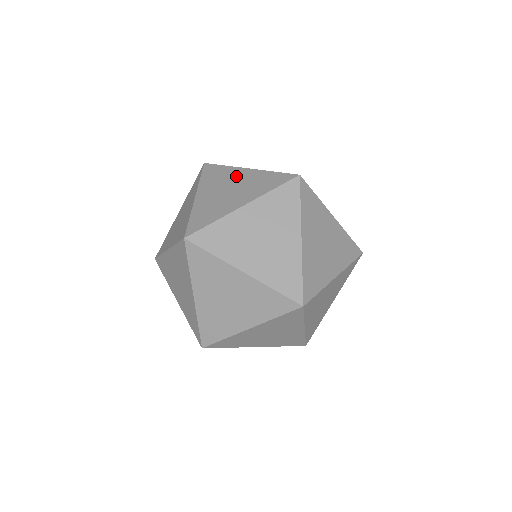
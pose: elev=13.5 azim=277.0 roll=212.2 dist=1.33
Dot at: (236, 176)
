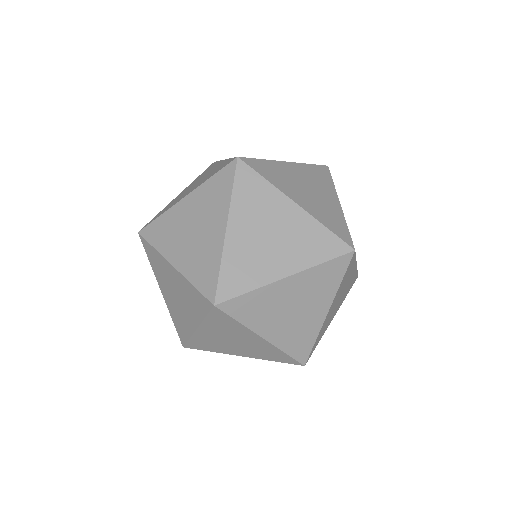
Dot at: (280, 212)
